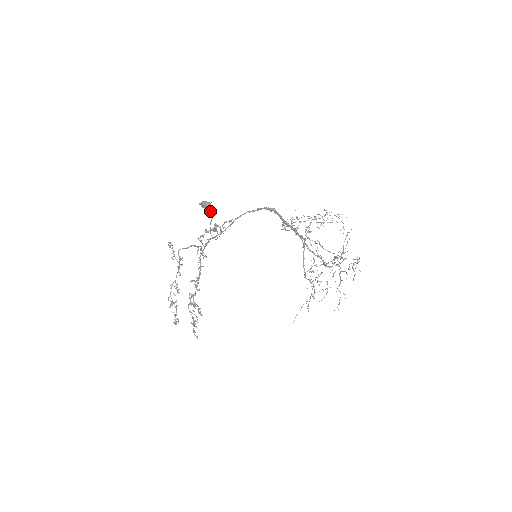
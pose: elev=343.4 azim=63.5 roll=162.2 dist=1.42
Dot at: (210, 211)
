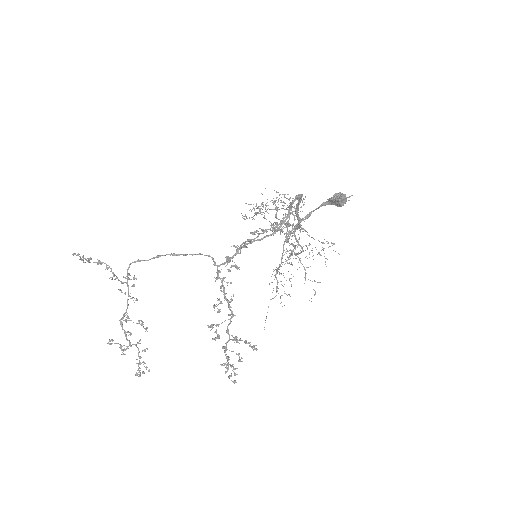
Dot at: occluded
